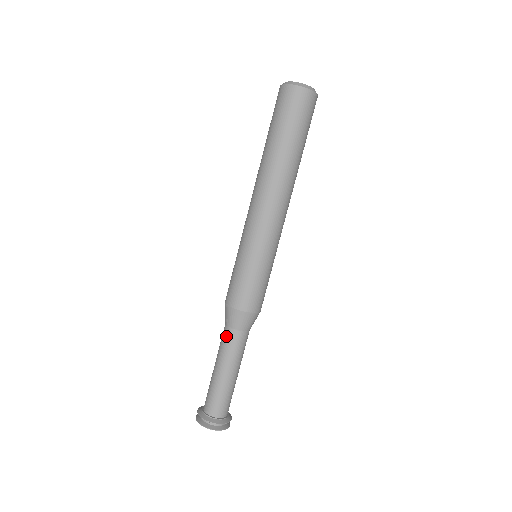
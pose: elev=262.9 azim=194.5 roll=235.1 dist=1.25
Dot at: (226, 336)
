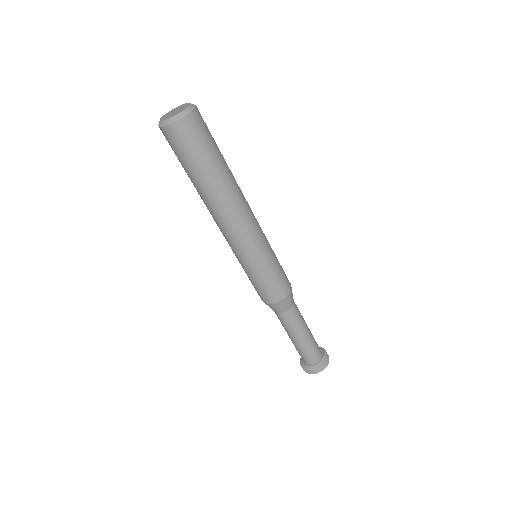
Dot at: (289, 318)
